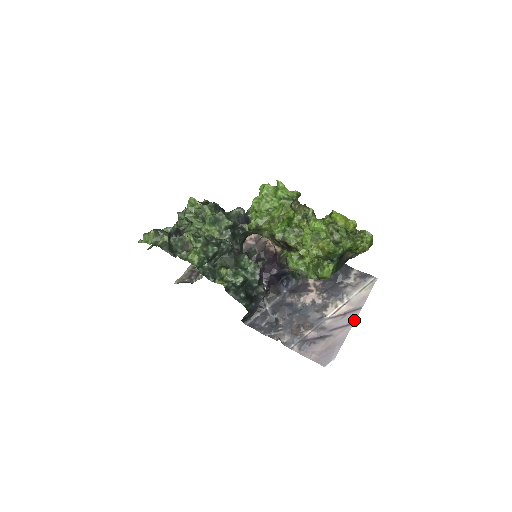
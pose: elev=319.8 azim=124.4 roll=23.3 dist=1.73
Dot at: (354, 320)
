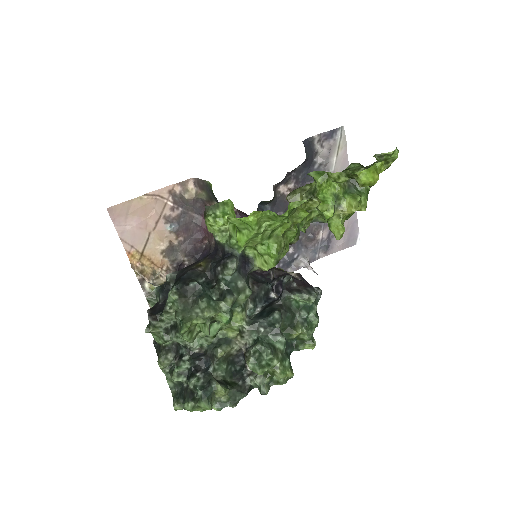
Dot at: occluded
